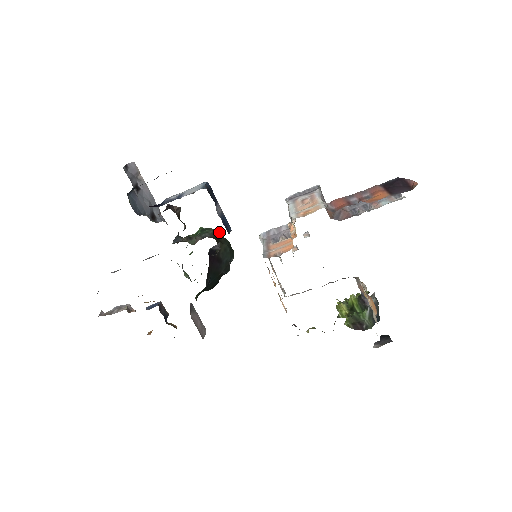
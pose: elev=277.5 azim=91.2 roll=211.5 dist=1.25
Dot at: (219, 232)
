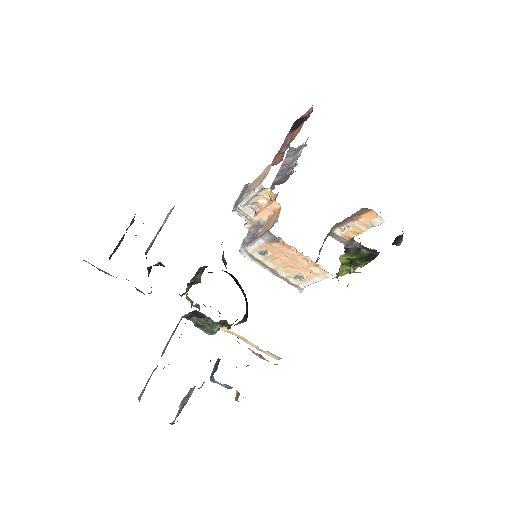
Dot at: occluded
